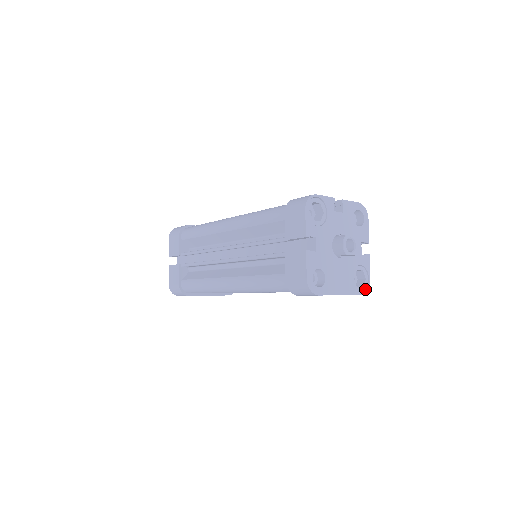
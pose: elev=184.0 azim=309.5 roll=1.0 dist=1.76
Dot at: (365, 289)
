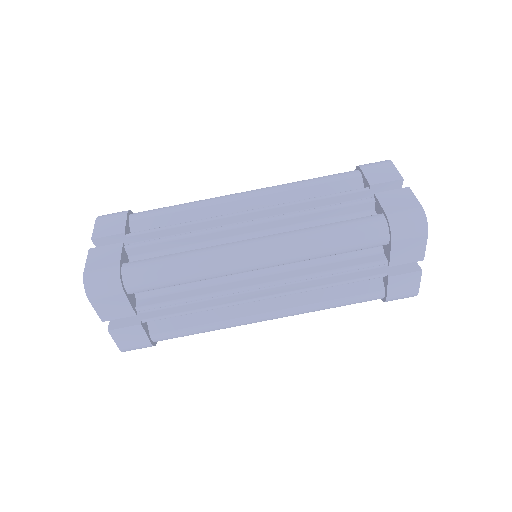
Dot at: occluded
